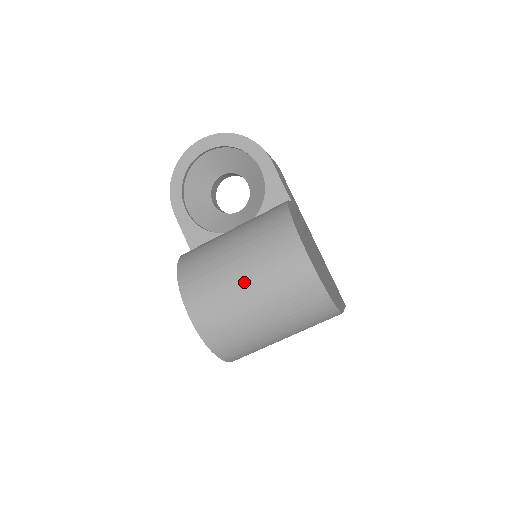
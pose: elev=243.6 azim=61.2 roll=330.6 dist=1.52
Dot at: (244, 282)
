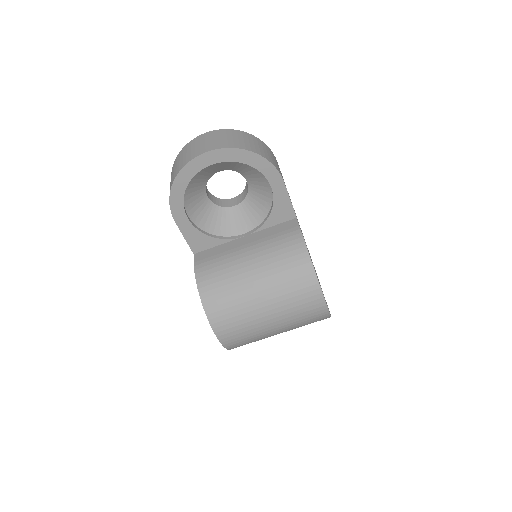
Dot at: (270, 319)
